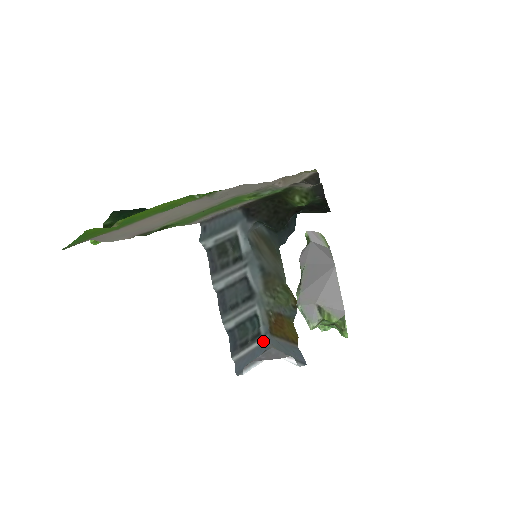
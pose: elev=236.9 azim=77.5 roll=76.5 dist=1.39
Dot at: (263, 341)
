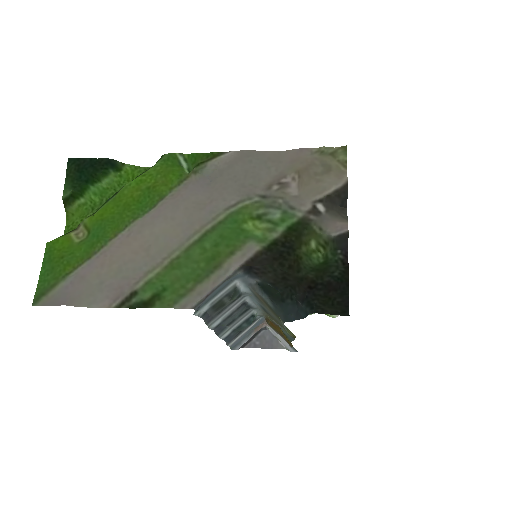
Dot at: (258, 320)
